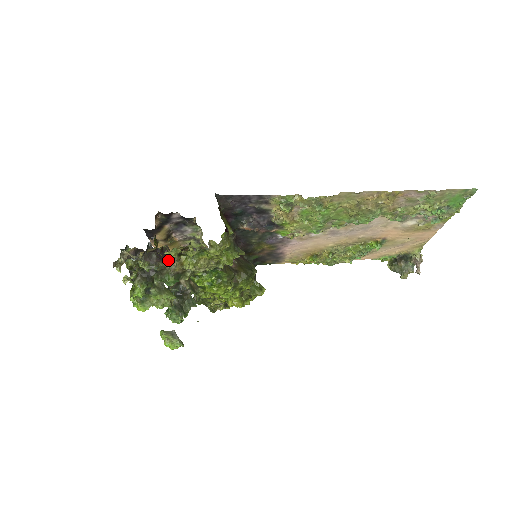
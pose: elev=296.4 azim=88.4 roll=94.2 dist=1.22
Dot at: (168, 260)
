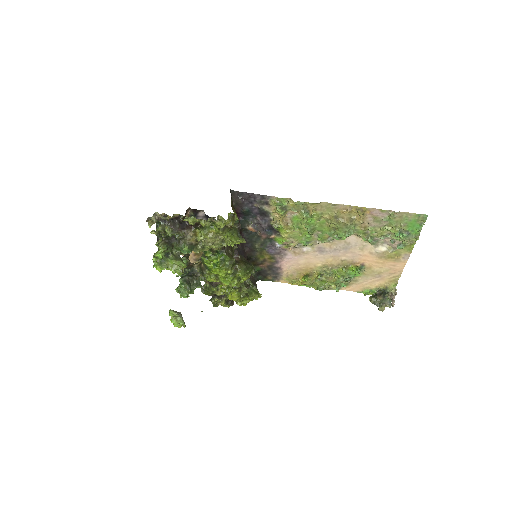
Dot at: (187, 230)
